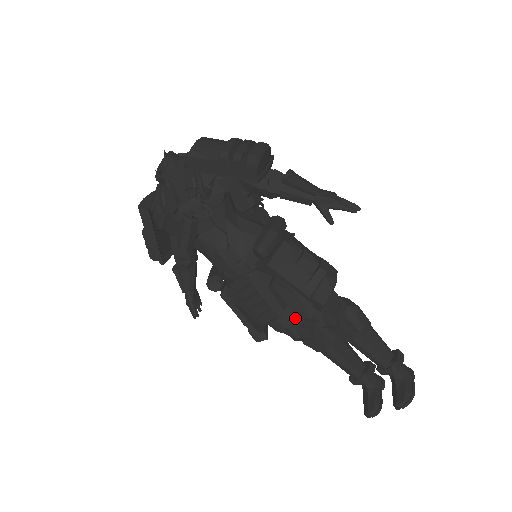
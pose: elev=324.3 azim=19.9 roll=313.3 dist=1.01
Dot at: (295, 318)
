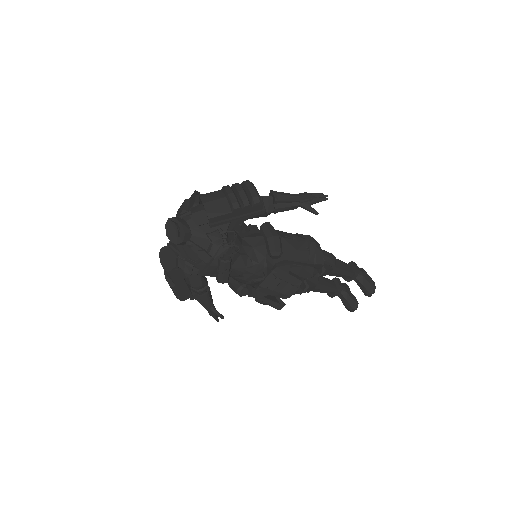
Dot at: occluded
